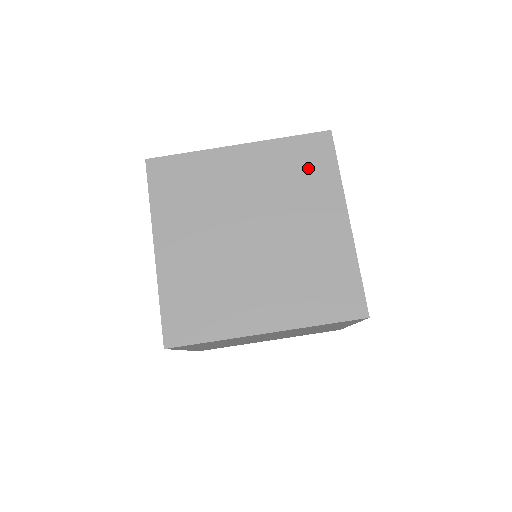
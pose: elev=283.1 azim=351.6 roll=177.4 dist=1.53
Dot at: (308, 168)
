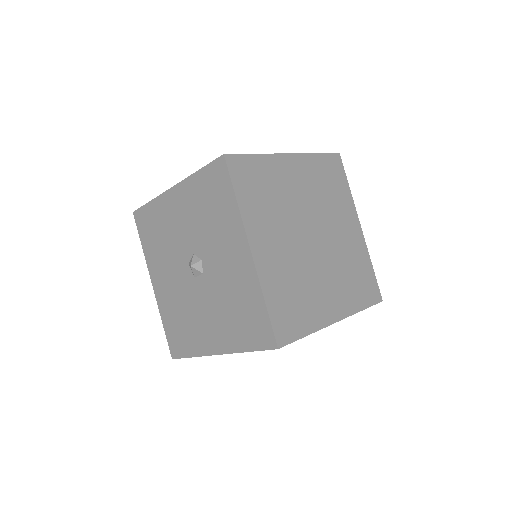
Dot at: (334, 182)
